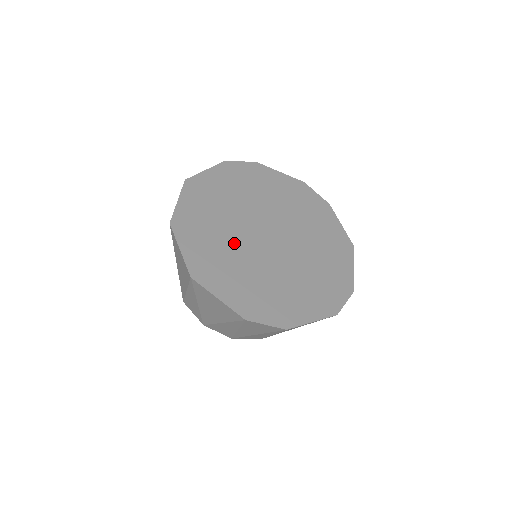
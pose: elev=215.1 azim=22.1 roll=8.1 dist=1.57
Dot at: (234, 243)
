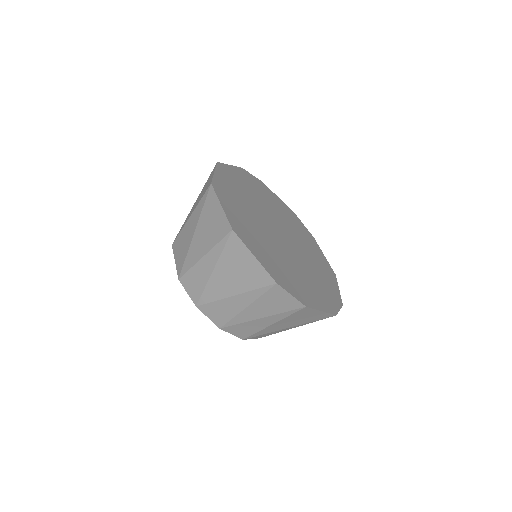
Dot at: (258, 225)
